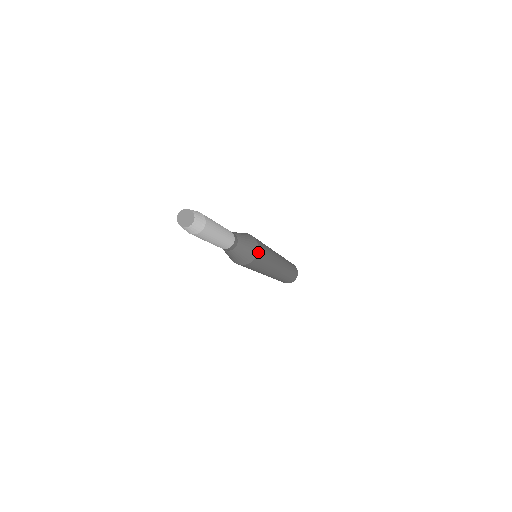
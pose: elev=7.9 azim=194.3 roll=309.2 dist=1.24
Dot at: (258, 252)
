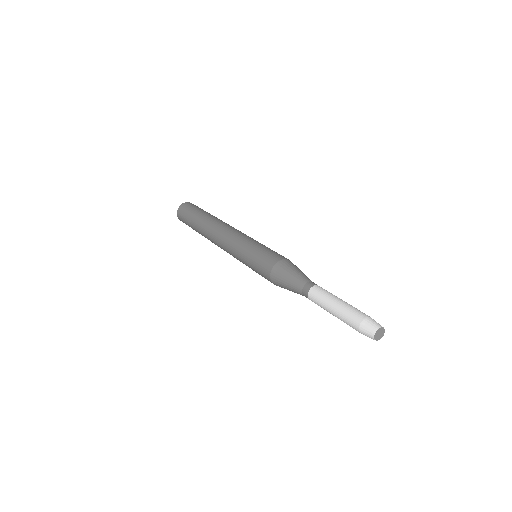
Dot at: occluded
